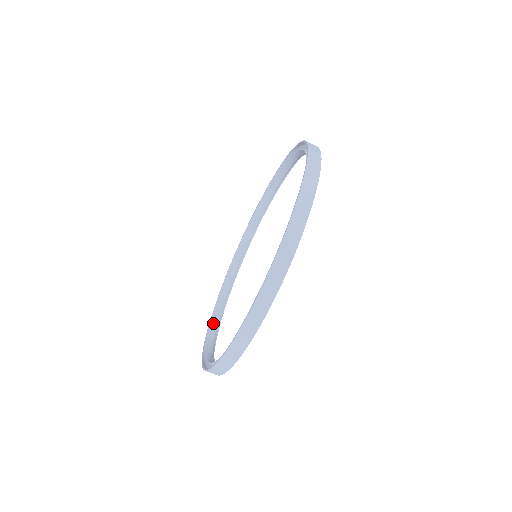
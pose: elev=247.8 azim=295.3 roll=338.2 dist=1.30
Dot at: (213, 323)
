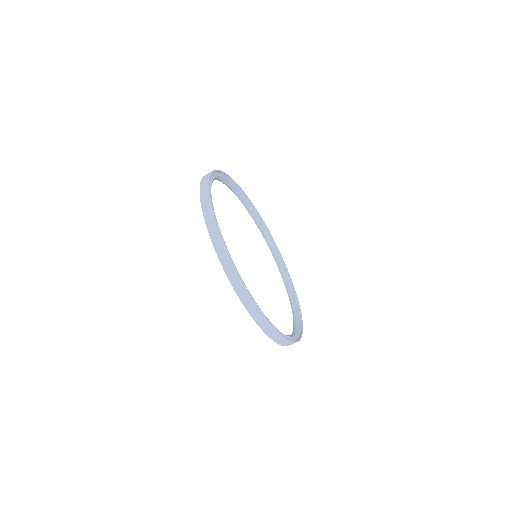
Dot at: (289, 298)
